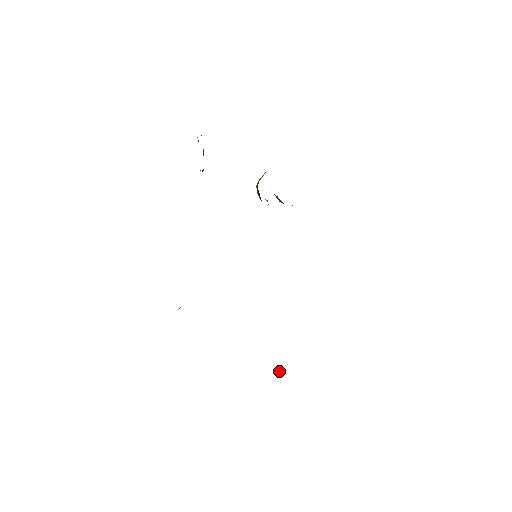
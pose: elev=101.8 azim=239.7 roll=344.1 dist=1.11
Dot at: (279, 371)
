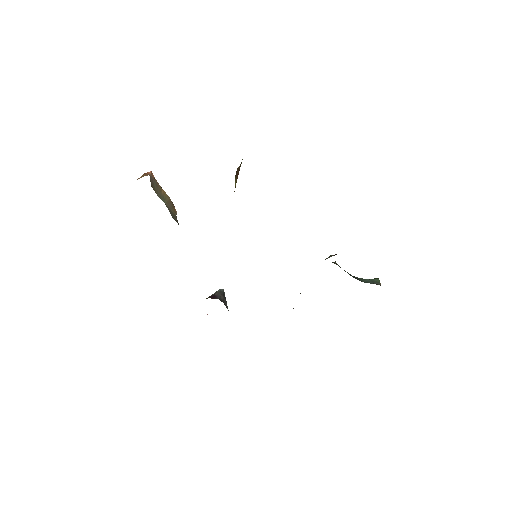
Dot at: occluded
